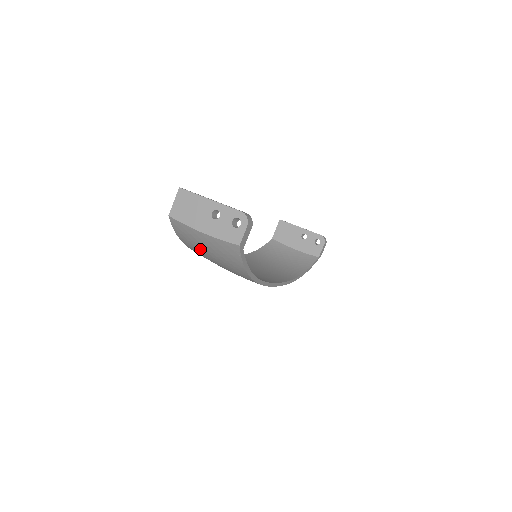
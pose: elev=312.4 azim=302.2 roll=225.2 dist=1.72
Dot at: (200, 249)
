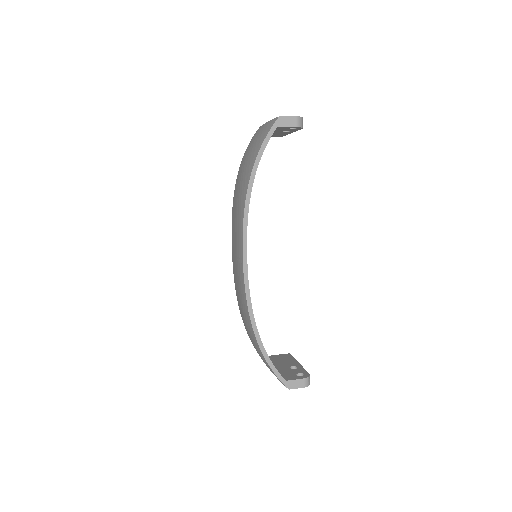
Dot at: (248, 151)
